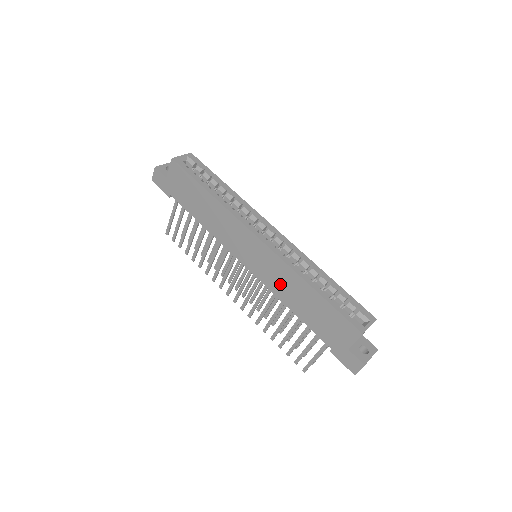
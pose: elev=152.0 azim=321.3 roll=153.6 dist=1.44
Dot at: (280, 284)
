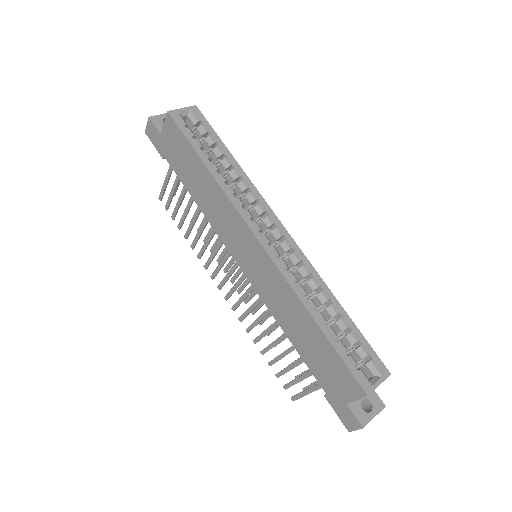
Dot at: (277, 302)
